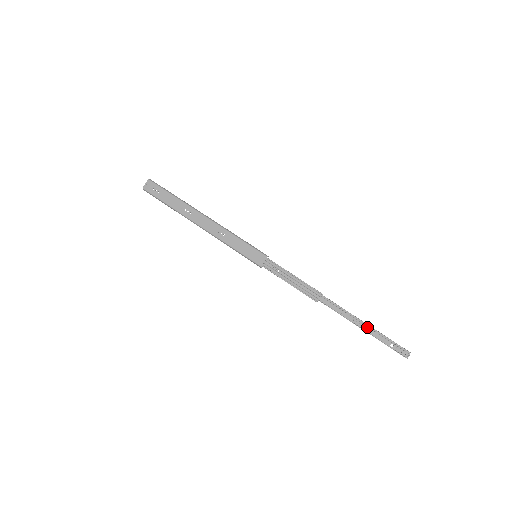
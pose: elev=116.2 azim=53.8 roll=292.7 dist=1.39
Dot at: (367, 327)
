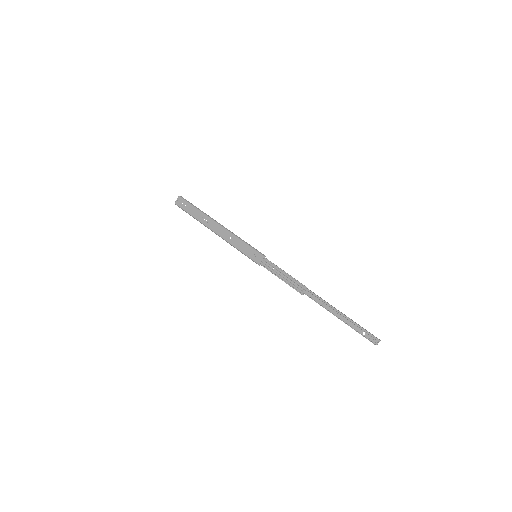
Dot at: (343, 317)
